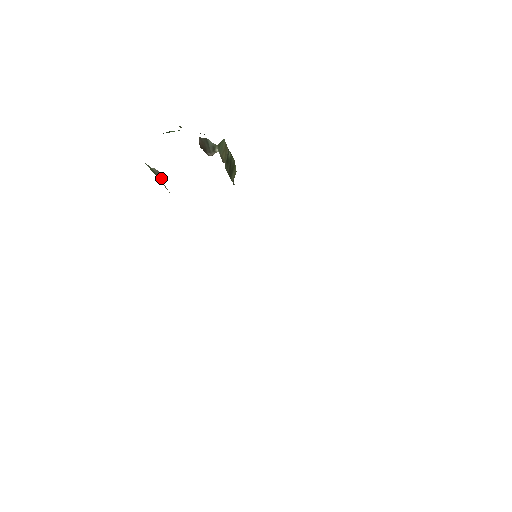
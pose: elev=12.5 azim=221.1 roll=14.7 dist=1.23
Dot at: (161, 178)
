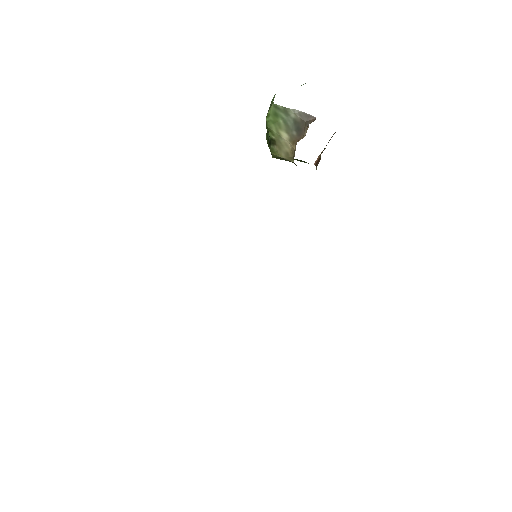
Dot at: (306, 118)
